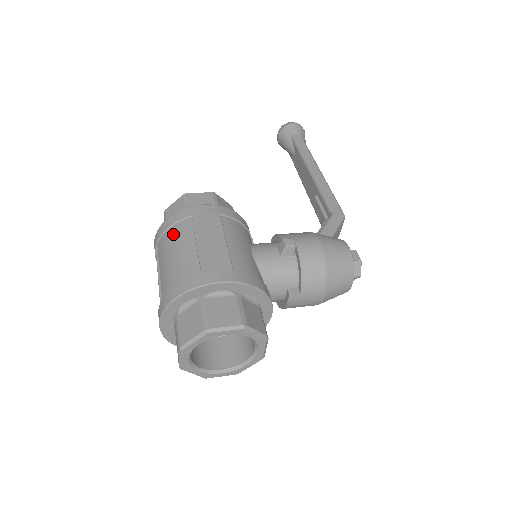
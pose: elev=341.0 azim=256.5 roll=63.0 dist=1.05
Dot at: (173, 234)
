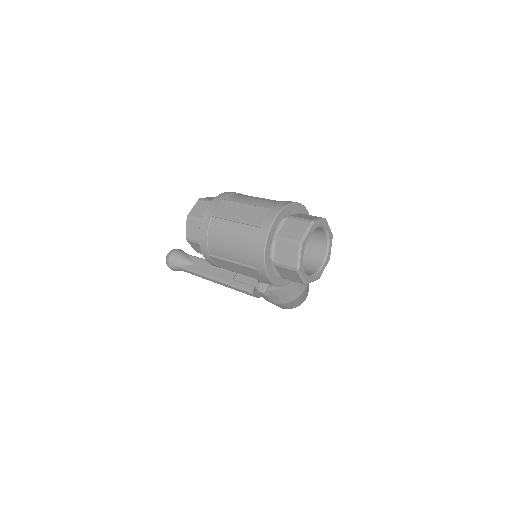
Dot at: (245, 195)
